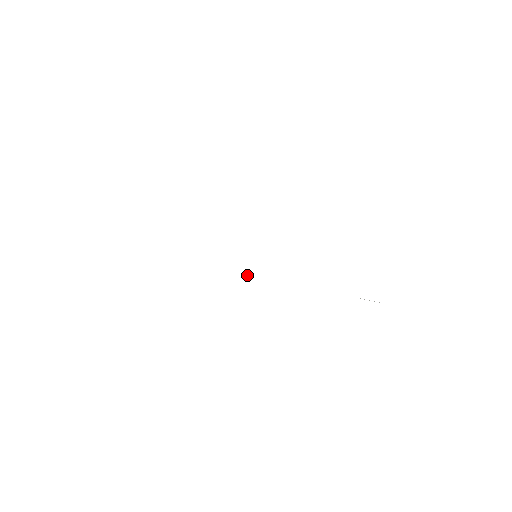
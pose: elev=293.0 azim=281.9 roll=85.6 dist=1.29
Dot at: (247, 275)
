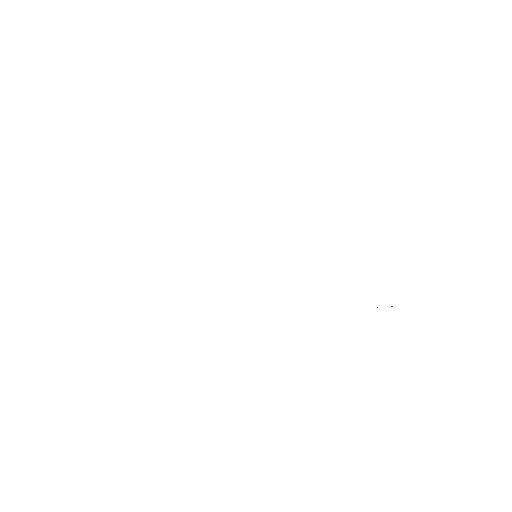
Dot at: occluded
